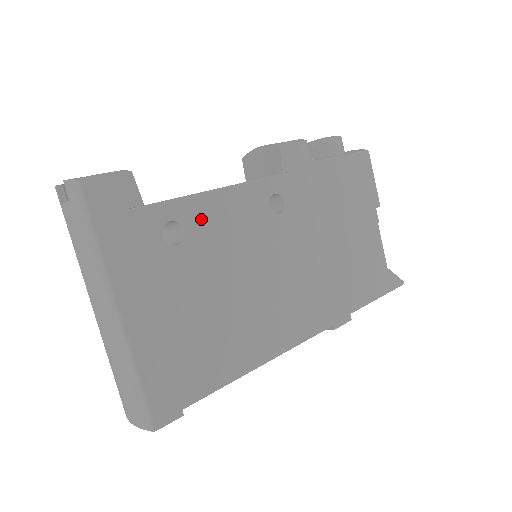
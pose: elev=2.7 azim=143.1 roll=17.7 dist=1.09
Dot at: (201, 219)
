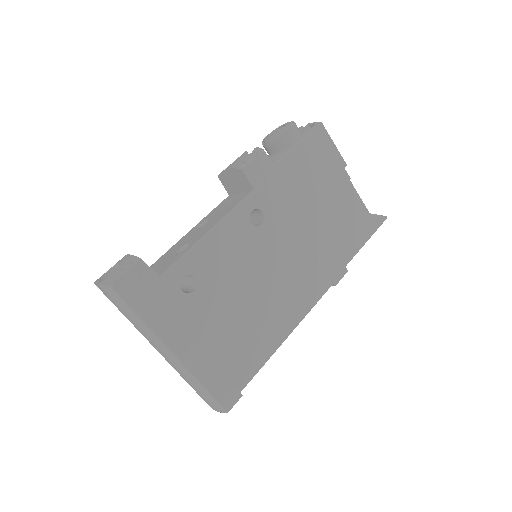
Dot at: (203, 263)
